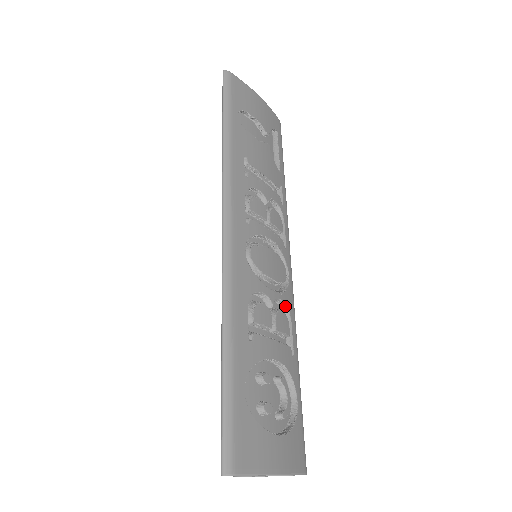
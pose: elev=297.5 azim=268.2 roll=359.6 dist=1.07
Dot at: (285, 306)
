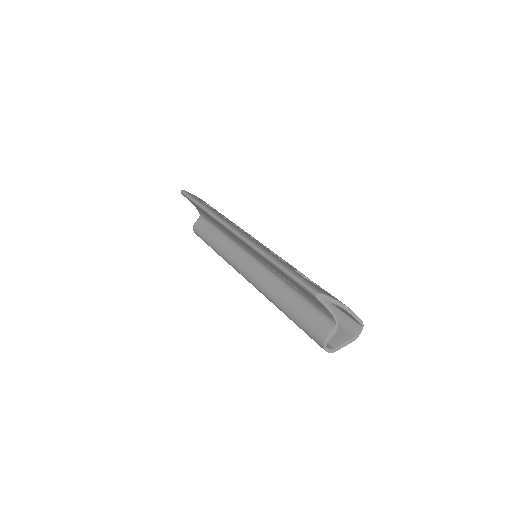
Dot at: occluded
